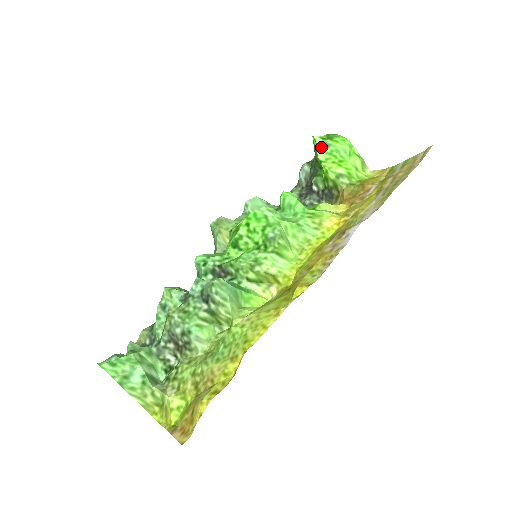
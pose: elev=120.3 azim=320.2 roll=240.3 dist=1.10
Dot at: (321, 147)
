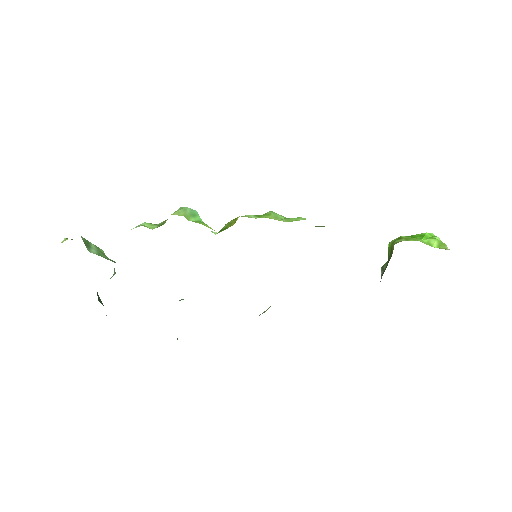
Dot at: occluded
